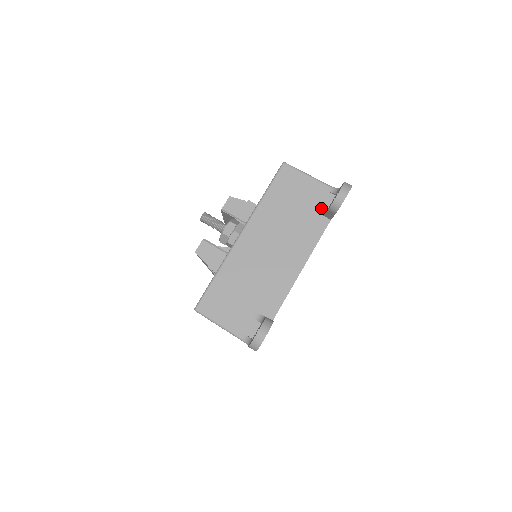
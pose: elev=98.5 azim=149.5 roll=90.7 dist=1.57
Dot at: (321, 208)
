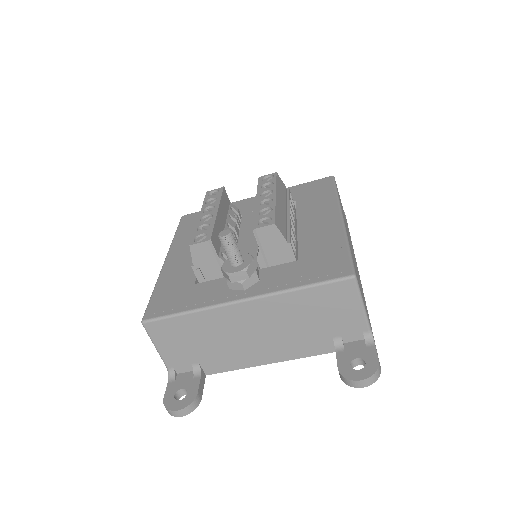
Dot at: (340, 339)
